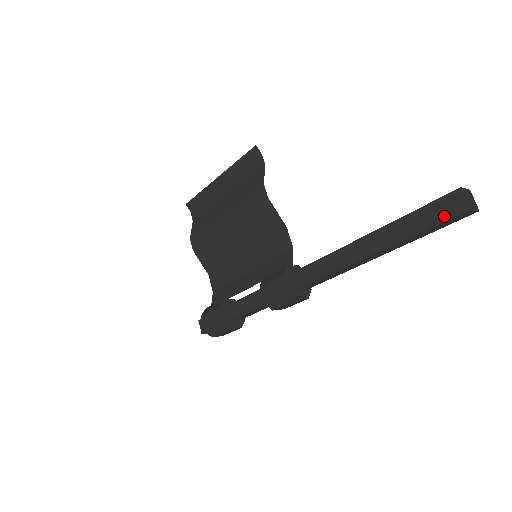
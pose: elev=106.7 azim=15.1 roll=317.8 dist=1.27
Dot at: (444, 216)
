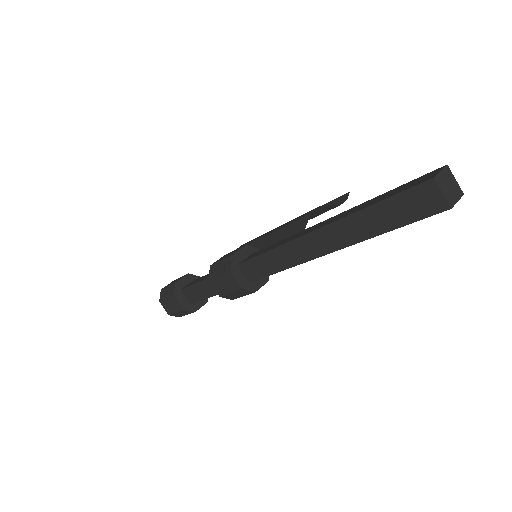
Dot at: (404, 188)
